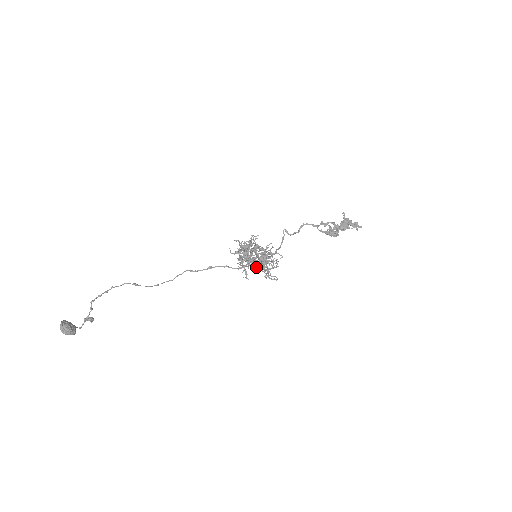
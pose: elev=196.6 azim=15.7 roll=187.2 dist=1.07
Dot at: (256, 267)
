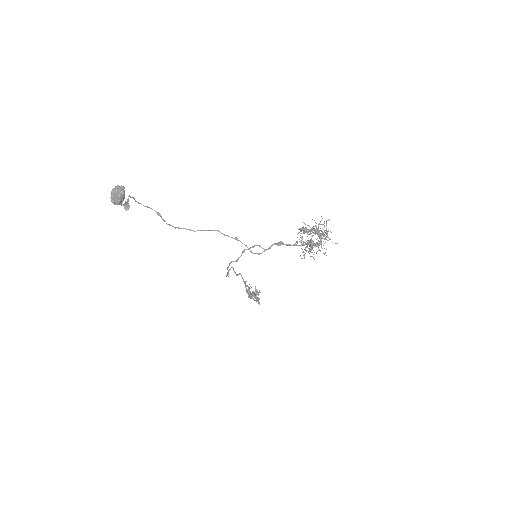
Dot at: (321, 240)
